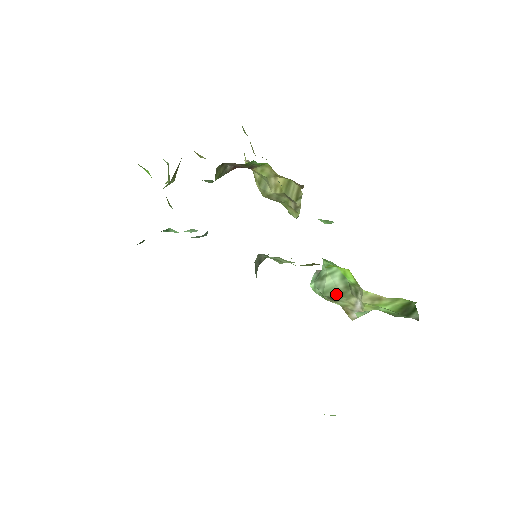
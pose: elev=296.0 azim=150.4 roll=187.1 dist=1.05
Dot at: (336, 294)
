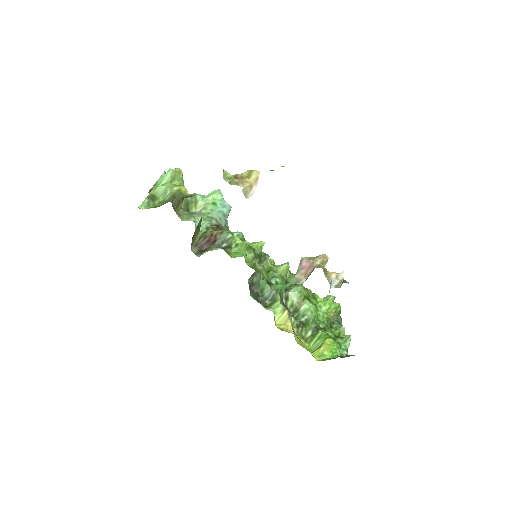
Dot at: occluded
